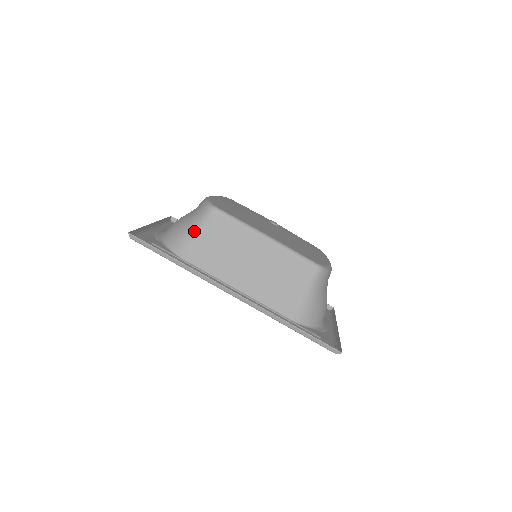
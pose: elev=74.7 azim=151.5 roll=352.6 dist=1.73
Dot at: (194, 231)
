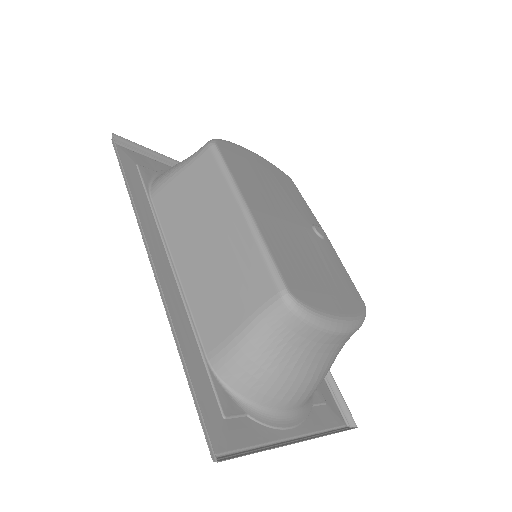
Dot at: (179, 166)
